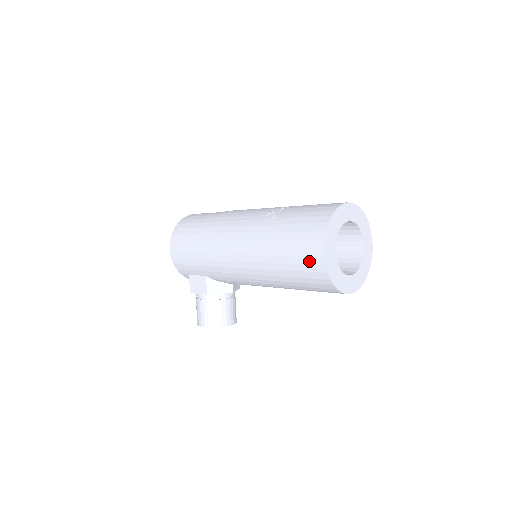
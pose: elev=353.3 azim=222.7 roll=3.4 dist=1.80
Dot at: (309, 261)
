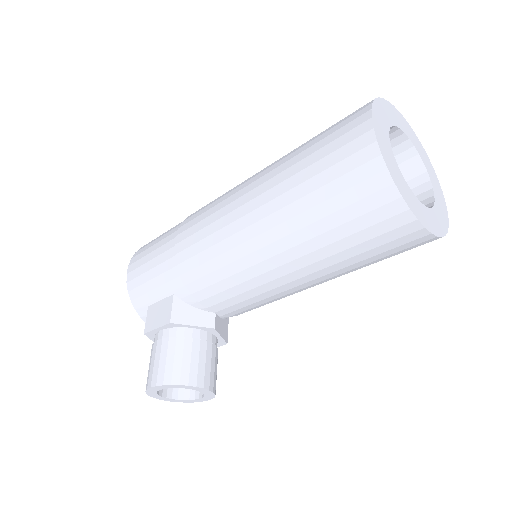
Dot at: (346, 153)
